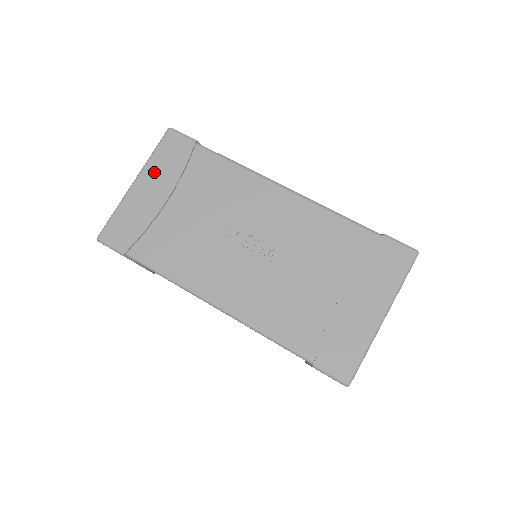
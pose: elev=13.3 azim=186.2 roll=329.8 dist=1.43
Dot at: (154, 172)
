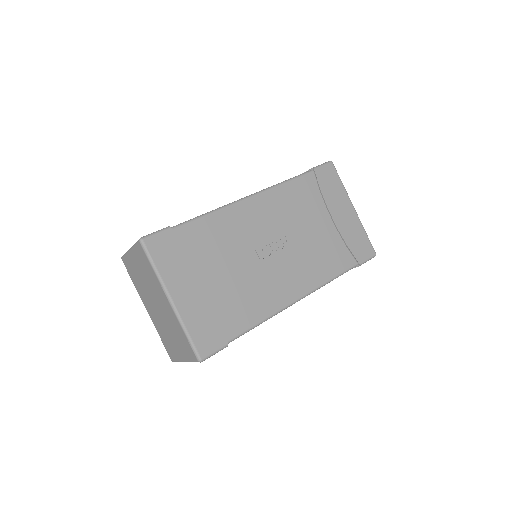
Dot at: (174, 278)
